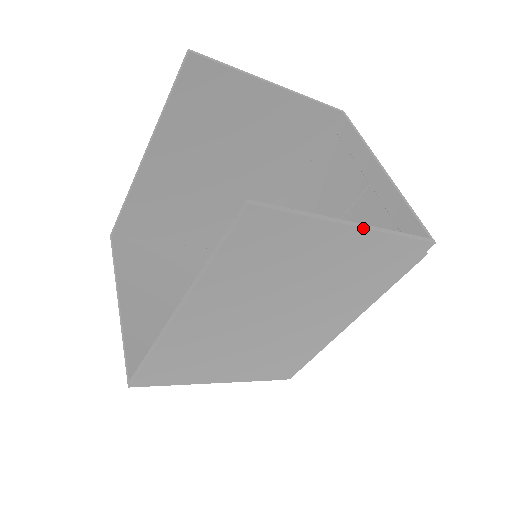
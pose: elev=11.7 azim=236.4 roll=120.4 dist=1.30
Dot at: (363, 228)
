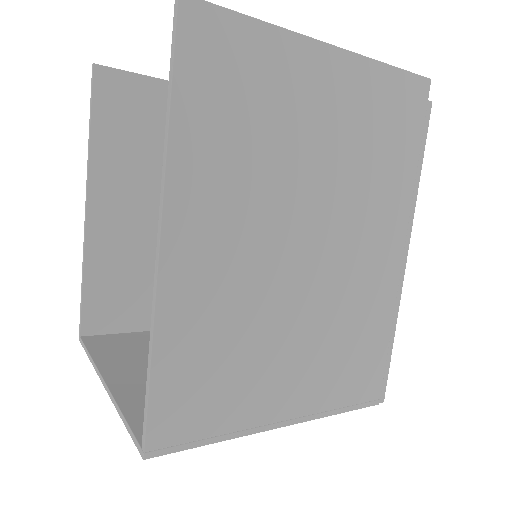
Dot at: (337, 48)
